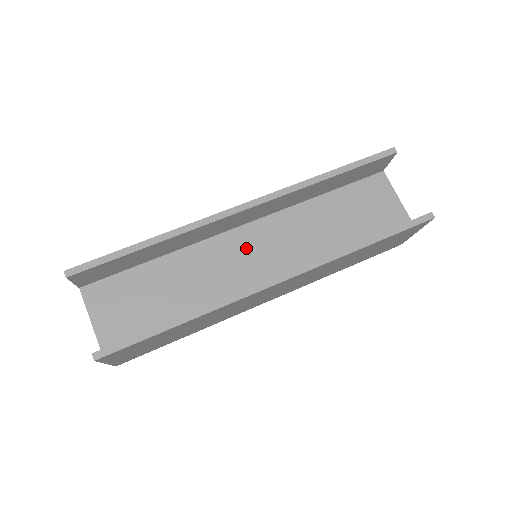
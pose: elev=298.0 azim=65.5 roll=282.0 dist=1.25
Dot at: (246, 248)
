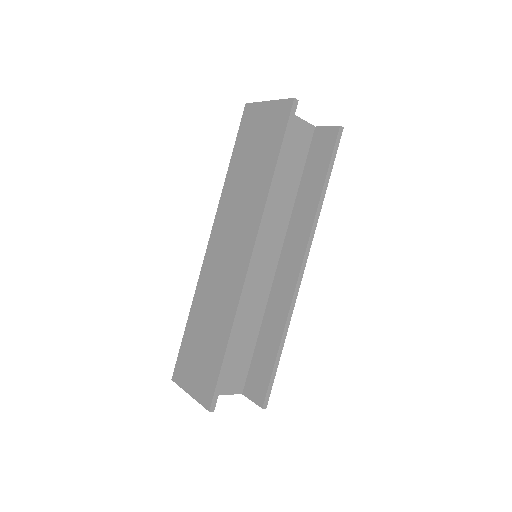
Dot at: occluded
